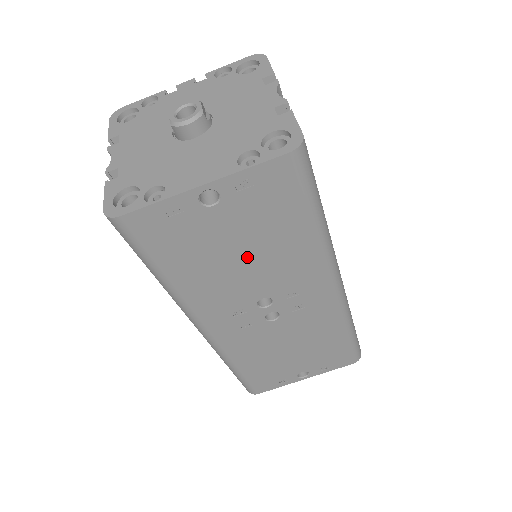
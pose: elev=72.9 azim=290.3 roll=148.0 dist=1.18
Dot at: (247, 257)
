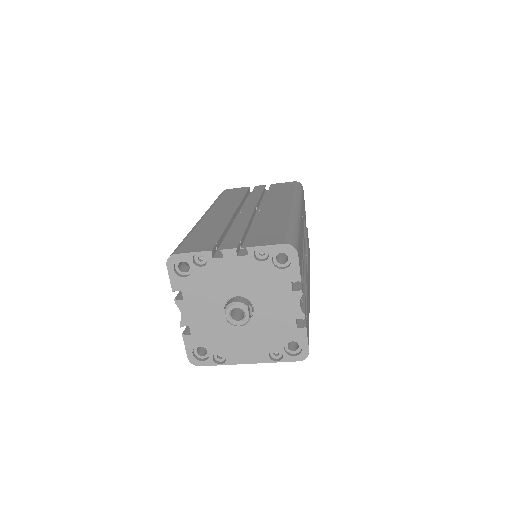
Dot at: occluded
